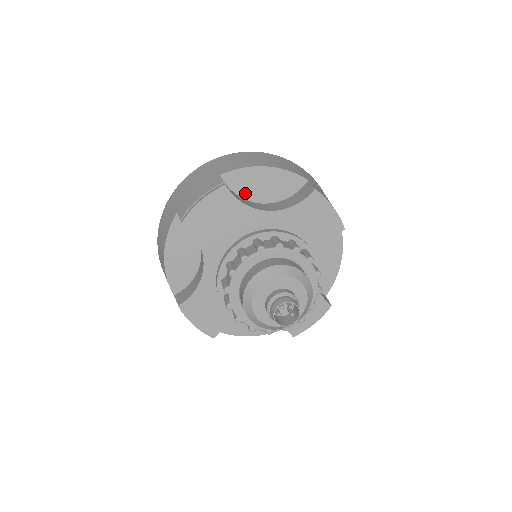
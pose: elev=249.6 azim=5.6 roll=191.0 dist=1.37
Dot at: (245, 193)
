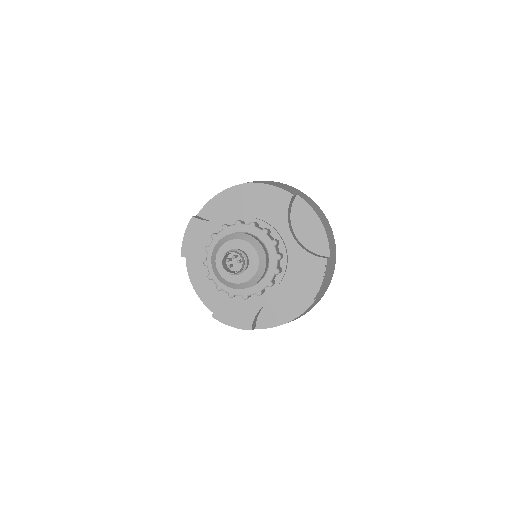
Dot at: (219, 217)
